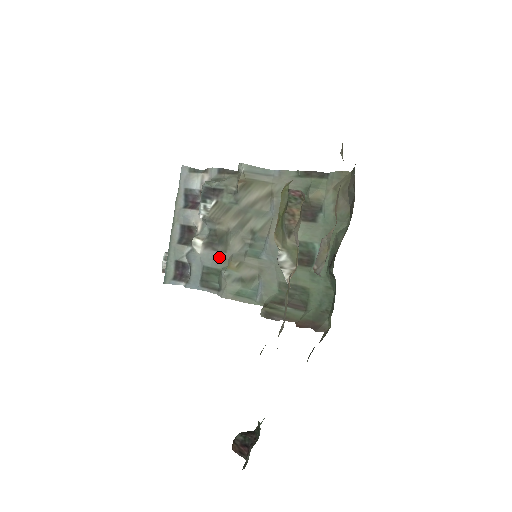
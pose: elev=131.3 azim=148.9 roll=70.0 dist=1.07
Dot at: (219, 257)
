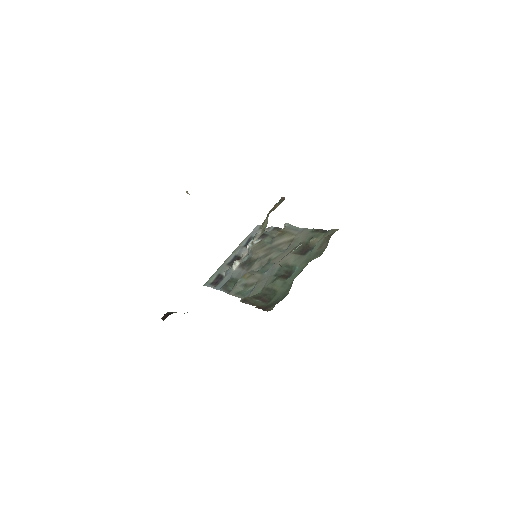
Dot at: (243, 273)
